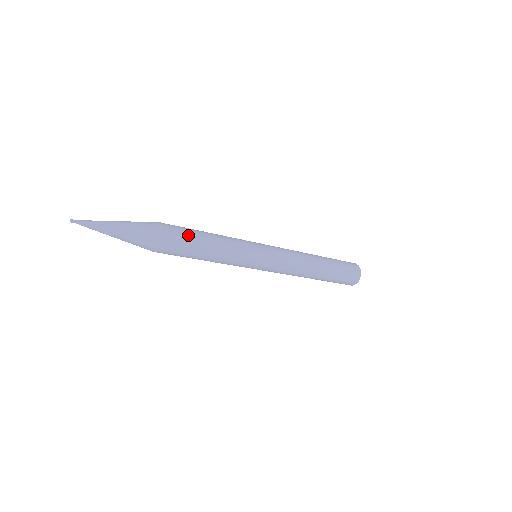
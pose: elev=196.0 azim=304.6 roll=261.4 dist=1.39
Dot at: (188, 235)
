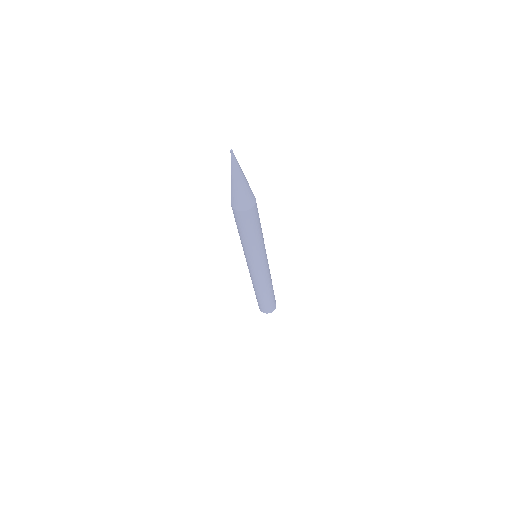
Dot at: occluded
